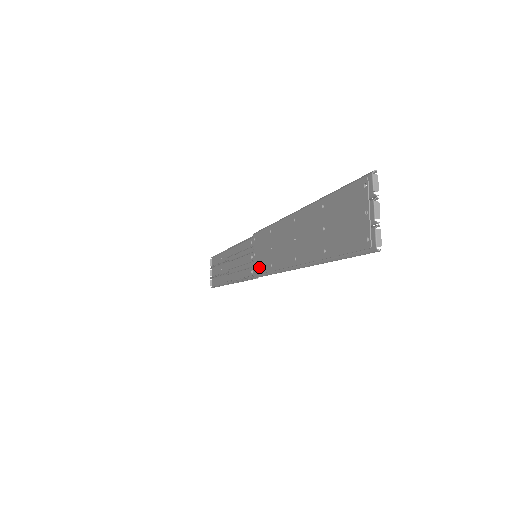
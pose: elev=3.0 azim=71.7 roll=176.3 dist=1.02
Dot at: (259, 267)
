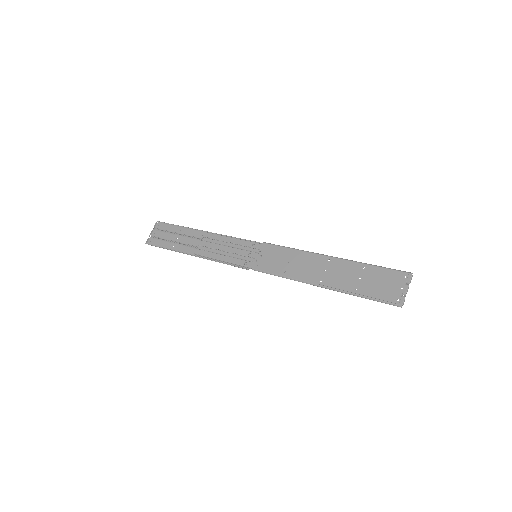
Dot at: (265, 266)
